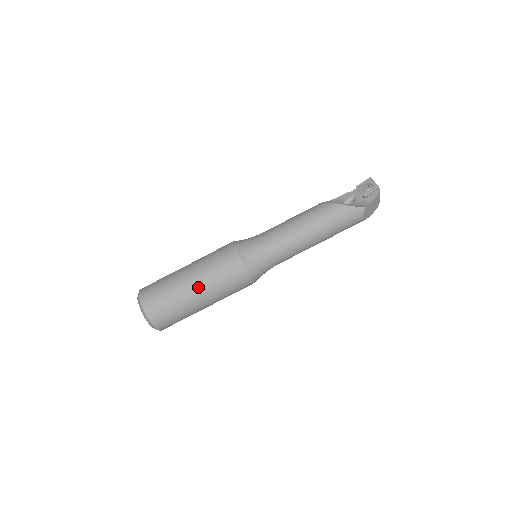
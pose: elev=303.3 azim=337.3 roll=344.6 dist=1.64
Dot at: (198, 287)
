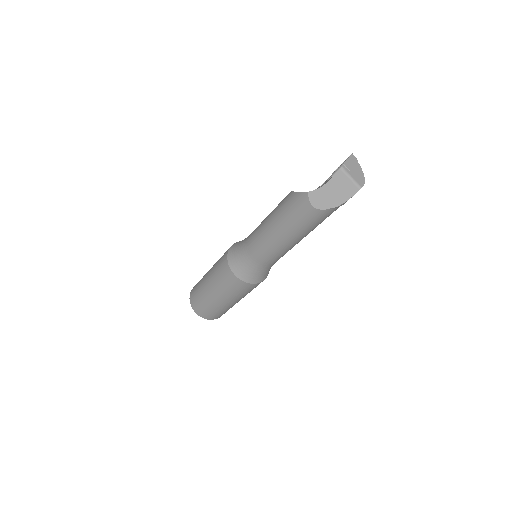
Dot at: (208, 280)
